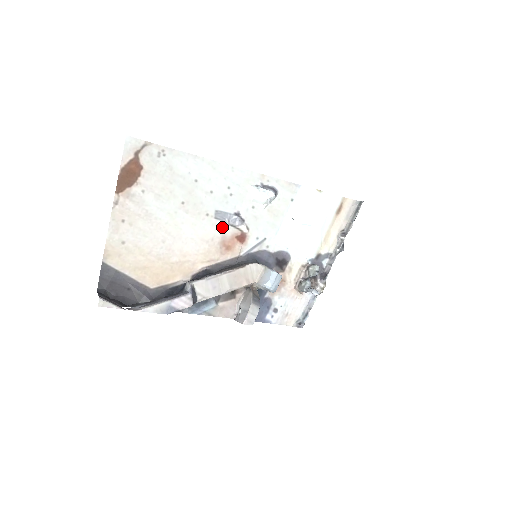
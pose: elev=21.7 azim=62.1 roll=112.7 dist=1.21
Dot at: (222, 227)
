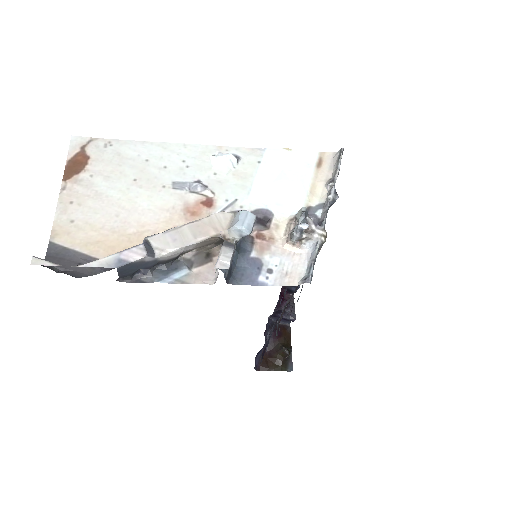
Dot at: (183, 195)
